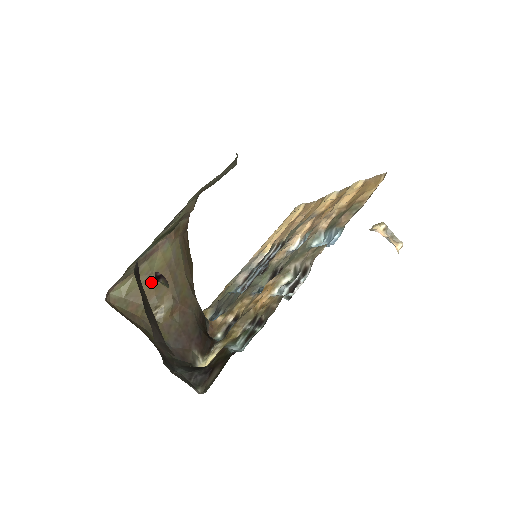
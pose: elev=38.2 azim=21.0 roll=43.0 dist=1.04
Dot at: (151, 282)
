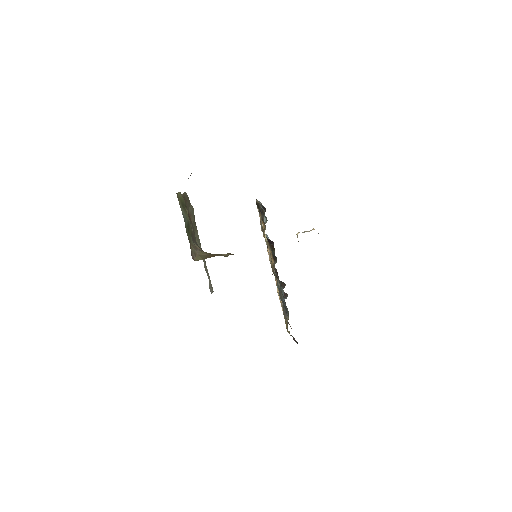
Dot at: (210, 255)
